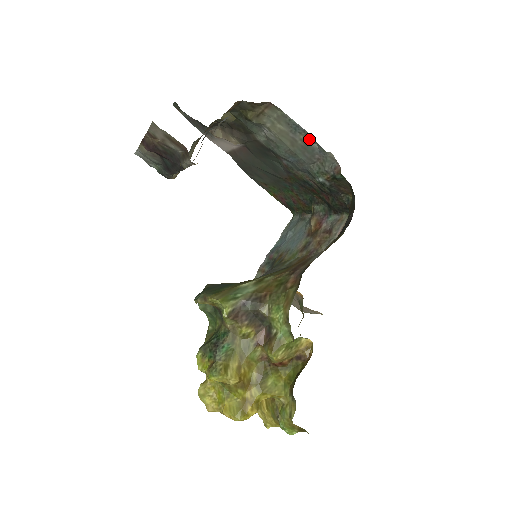
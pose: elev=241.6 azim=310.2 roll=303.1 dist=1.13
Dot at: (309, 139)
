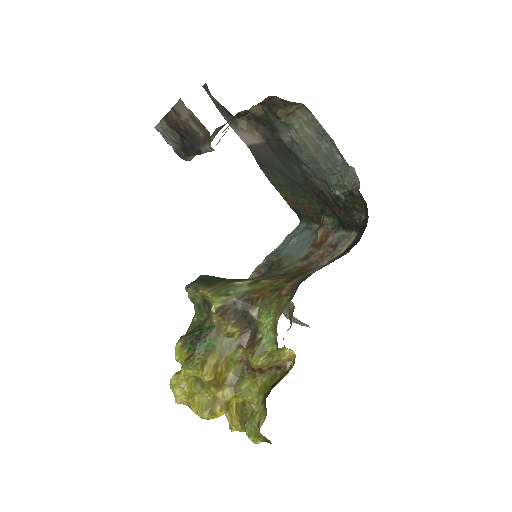
Dot at: (334, 149)
